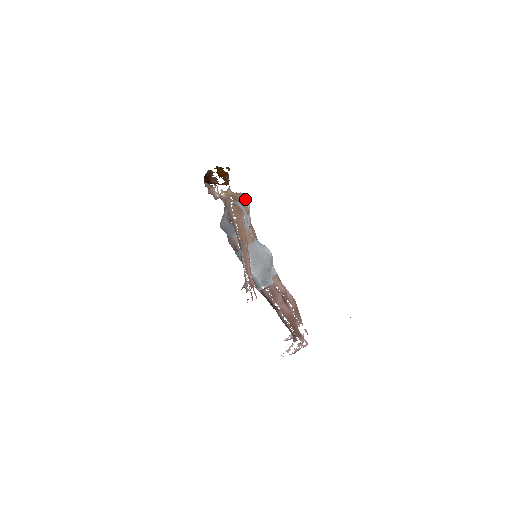
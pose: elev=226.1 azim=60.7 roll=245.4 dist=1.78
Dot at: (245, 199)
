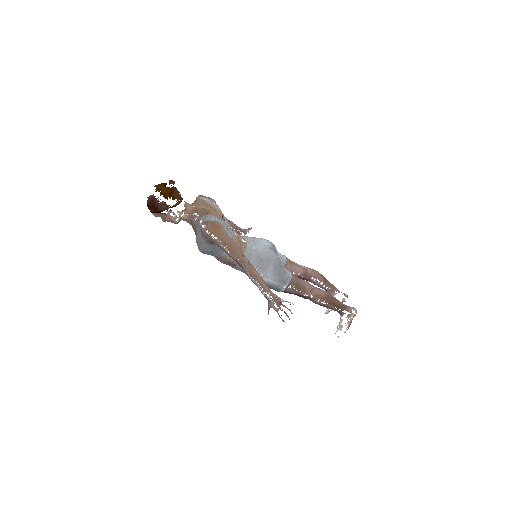
Dot at: (209, 202)
